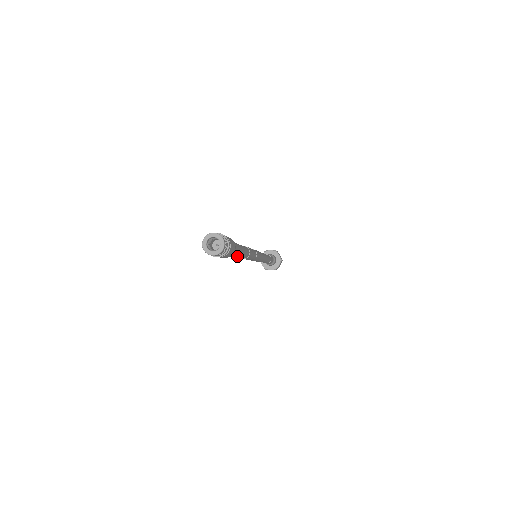
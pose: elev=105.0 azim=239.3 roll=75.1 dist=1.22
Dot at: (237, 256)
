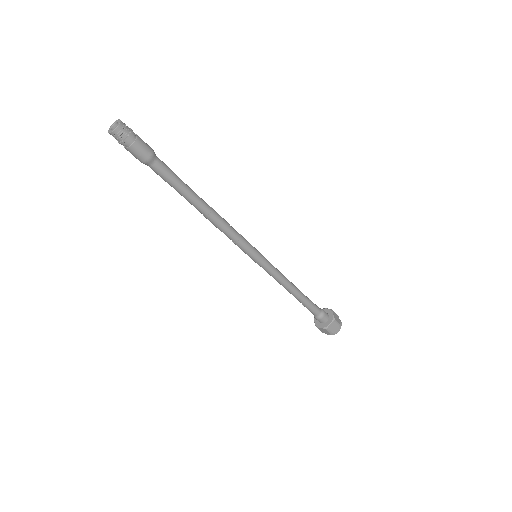
Dot at: (177, 189)
